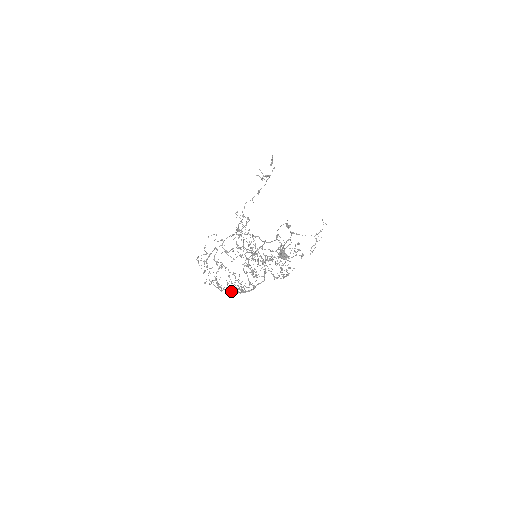
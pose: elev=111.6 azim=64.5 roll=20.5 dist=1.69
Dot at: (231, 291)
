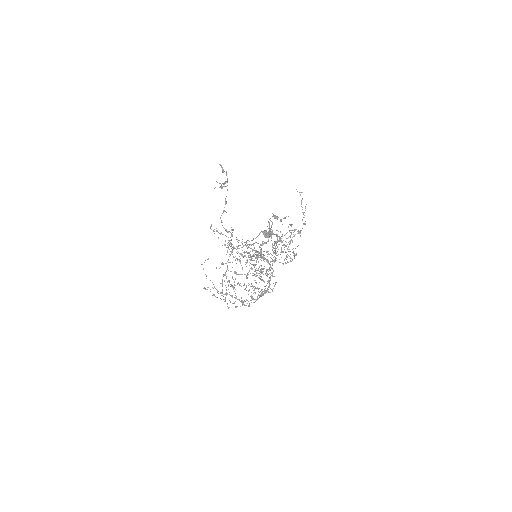
Dot at: (256, 300)
